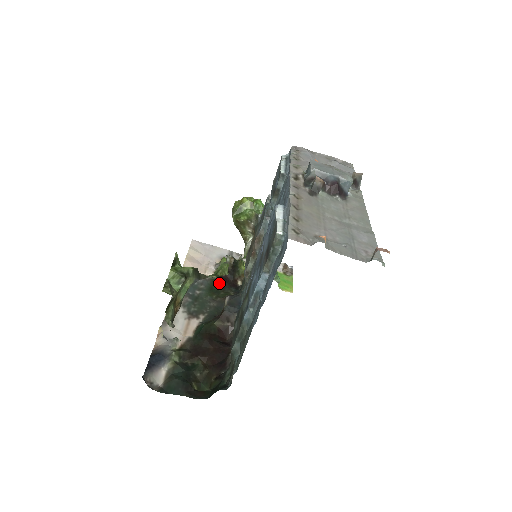
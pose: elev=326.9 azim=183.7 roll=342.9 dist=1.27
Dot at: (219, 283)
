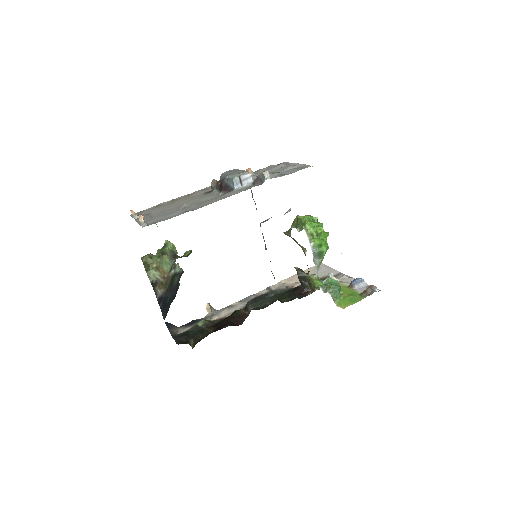
Dot at: (291, 291)
